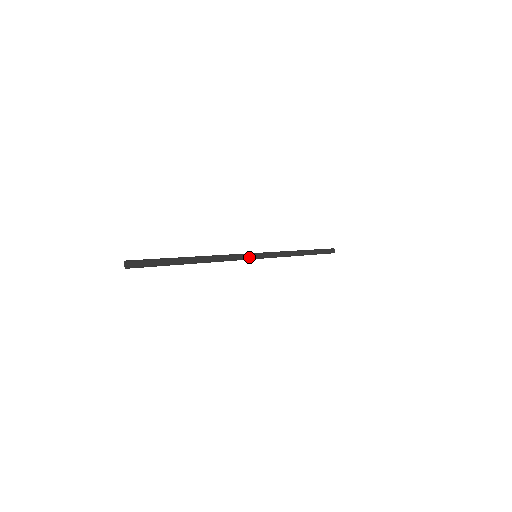
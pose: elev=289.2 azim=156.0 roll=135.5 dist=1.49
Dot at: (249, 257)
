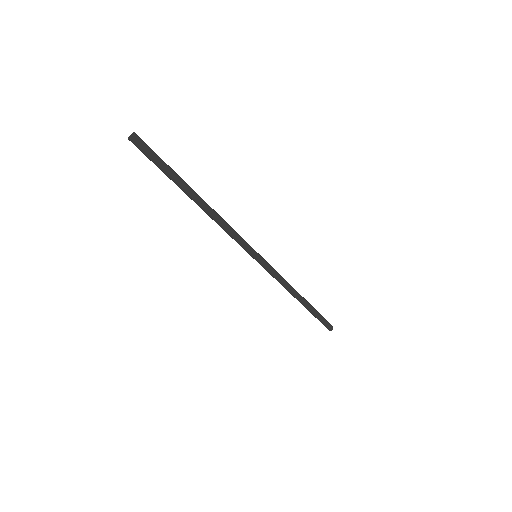
Dot at: (250, 246)
